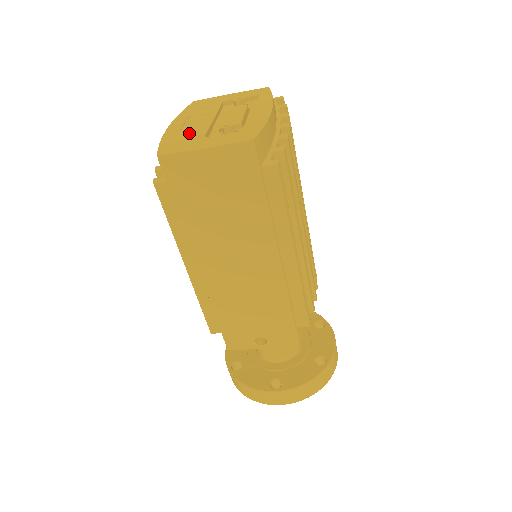
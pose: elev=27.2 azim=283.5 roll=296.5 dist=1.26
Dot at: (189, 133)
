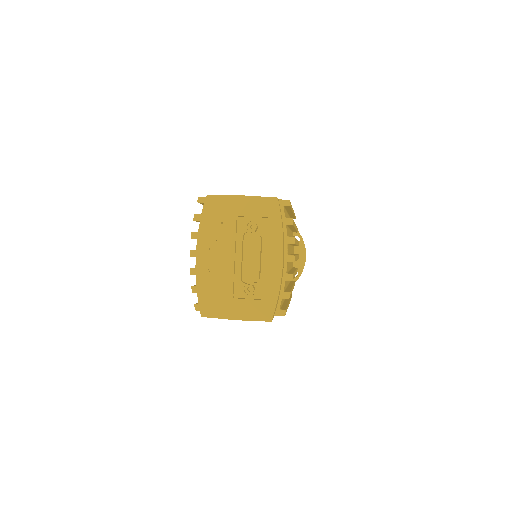
Dot at: (218, 283)
